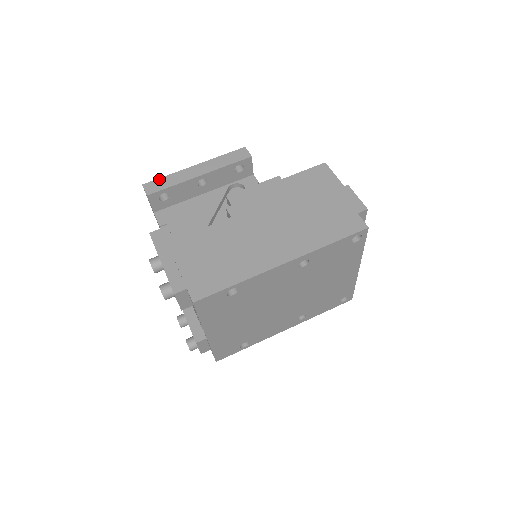
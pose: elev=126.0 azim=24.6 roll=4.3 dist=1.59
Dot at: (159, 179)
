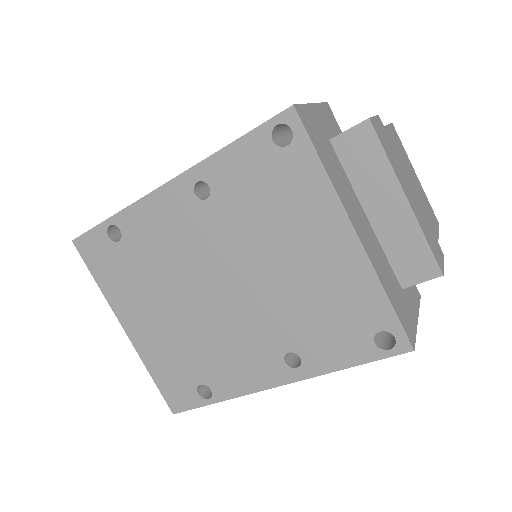
Dot at: occluded
